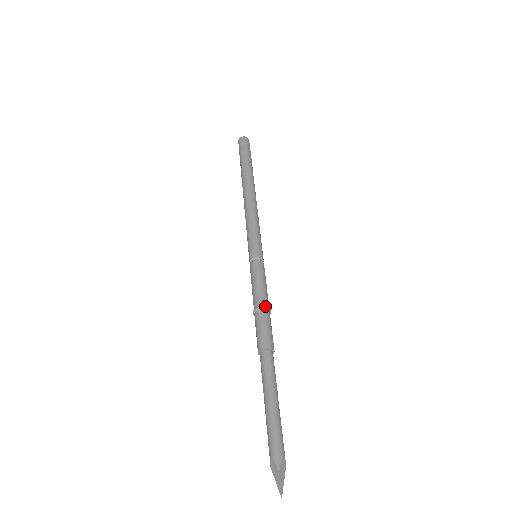
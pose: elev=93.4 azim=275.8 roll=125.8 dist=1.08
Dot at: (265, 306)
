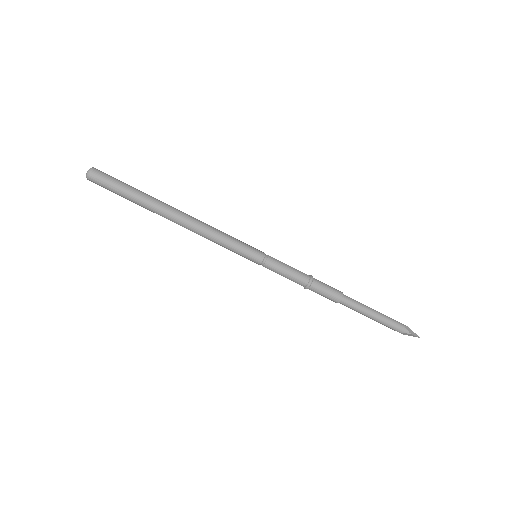
Dot at: (310, 281)
